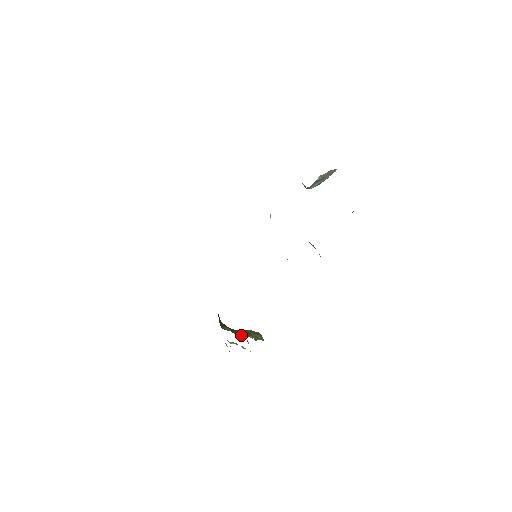
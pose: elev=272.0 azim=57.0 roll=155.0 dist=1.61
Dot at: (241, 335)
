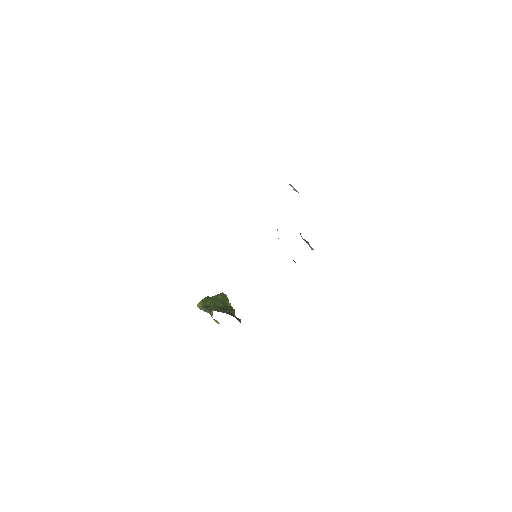
Dot at: (234, 312)
